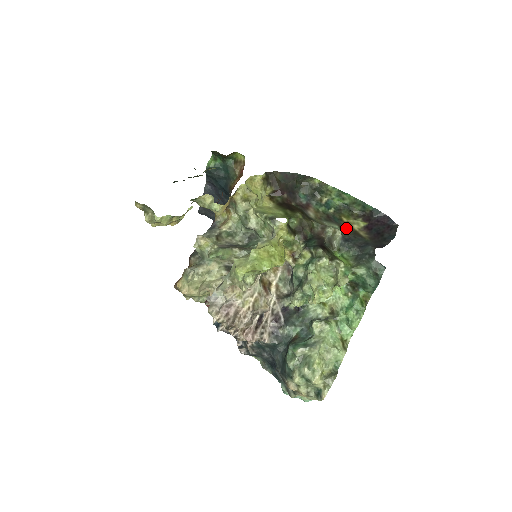
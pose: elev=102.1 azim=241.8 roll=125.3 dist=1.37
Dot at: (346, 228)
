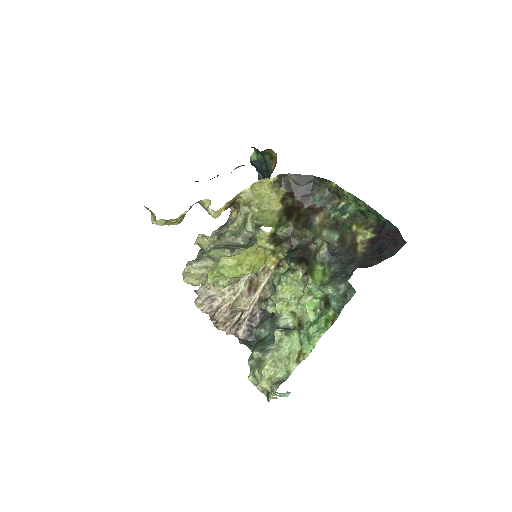
Dot at: (348, 239)
